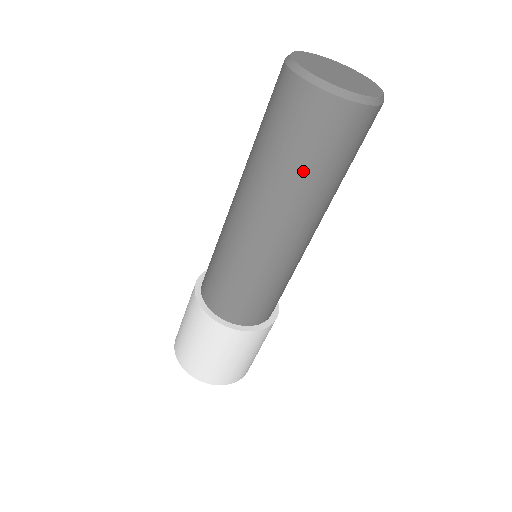
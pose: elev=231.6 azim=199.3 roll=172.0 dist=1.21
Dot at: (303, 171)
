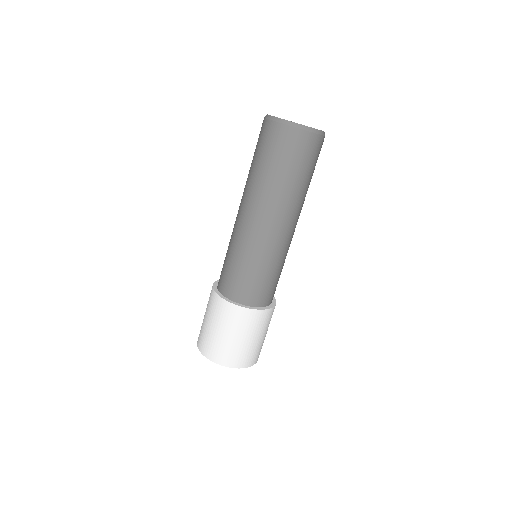
Dot at: (297, 181)
